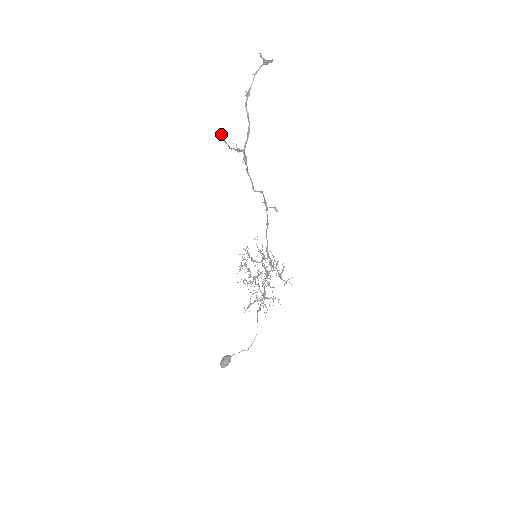
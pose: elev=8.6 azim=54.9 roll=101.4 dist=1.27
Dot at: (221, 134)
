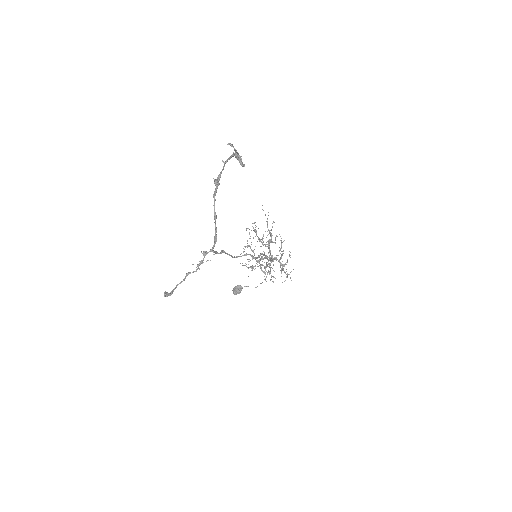
Dot at: (165, 295)
